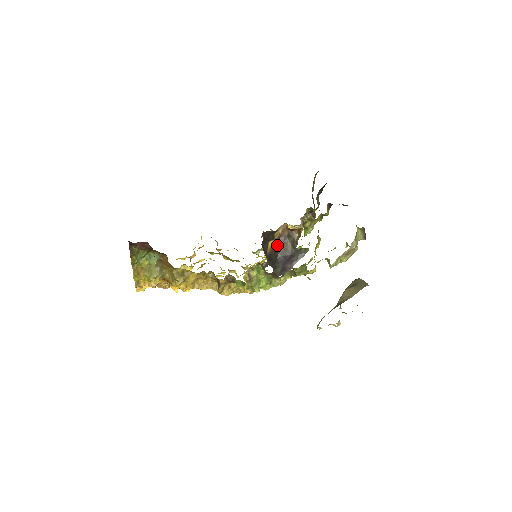
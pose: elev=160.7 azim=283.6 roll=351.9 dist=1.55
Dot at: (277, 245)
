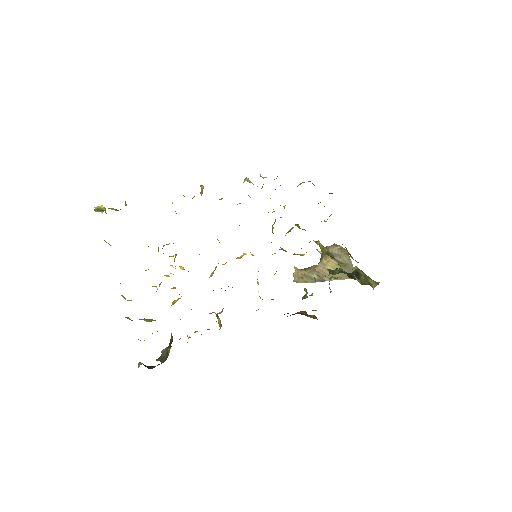
Dot at: occluded
